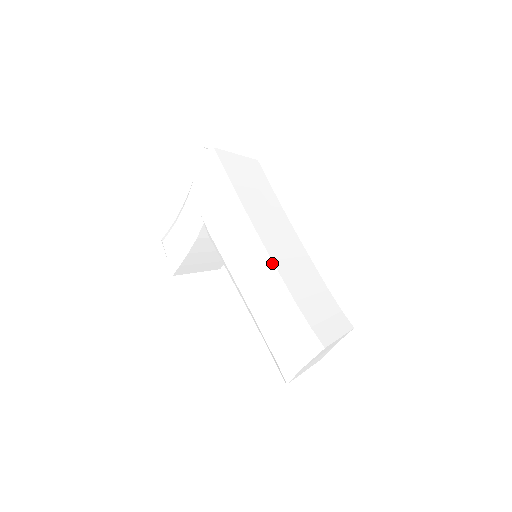
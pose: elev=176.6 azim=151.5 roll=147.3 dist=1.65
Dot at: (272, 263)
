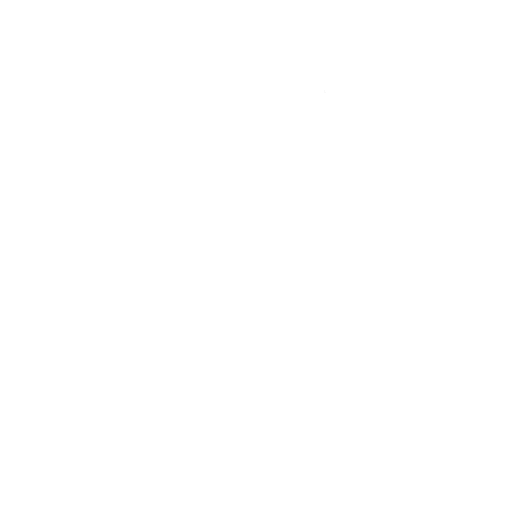
Dot at: (184, 288)
